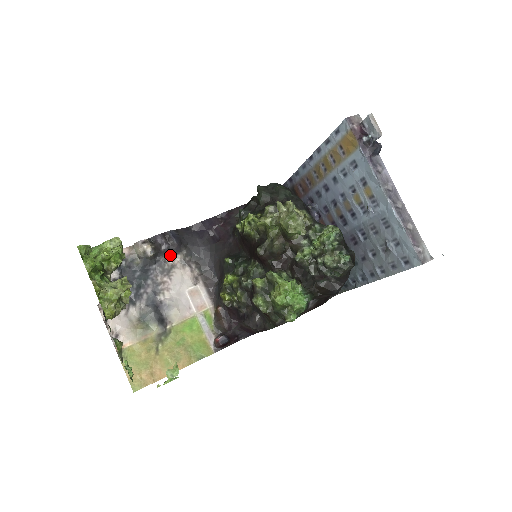
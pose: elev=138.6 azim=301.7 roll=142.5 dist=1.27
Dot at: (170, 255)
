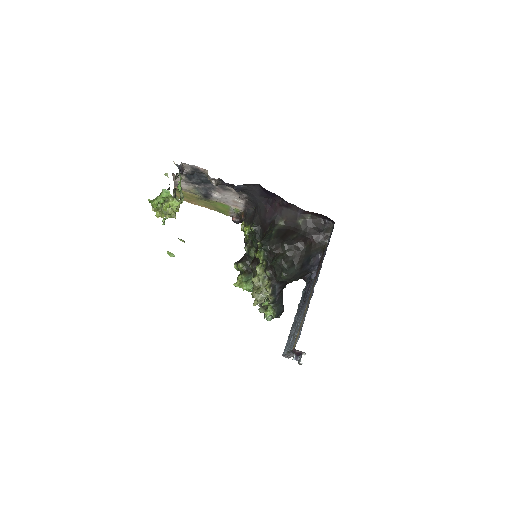
Dot at: occluded
